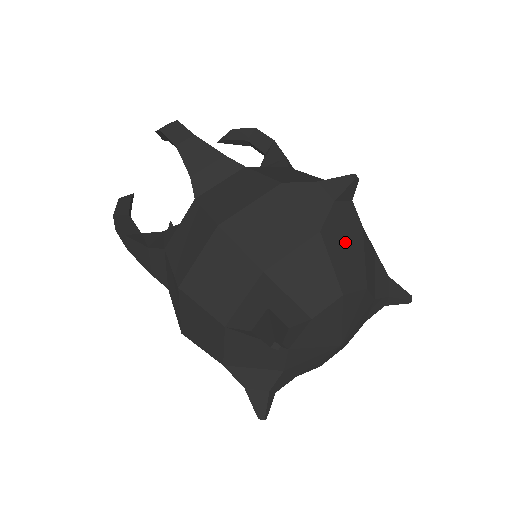
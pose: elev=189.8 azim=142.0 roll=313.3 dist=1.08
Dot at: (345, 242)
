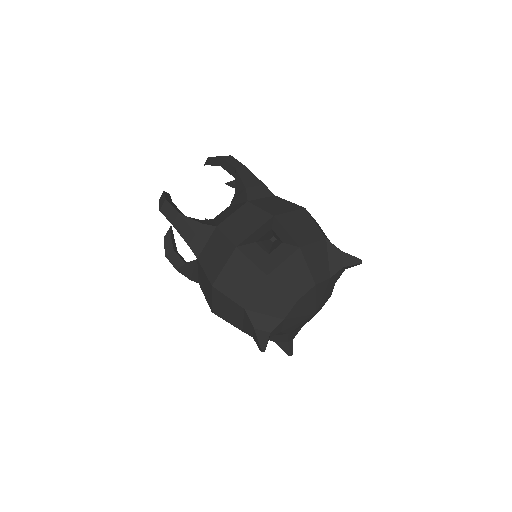
Dot at: (288, 268)
